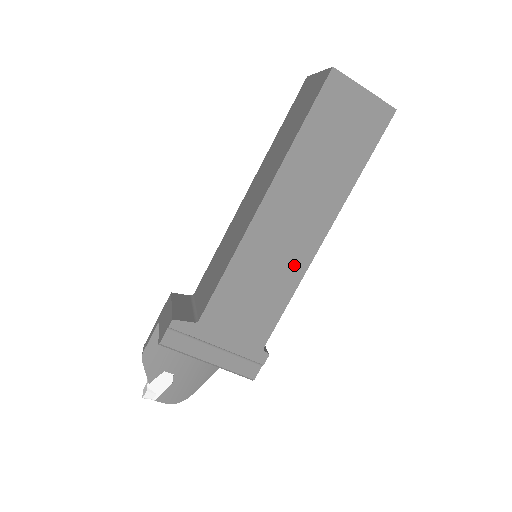
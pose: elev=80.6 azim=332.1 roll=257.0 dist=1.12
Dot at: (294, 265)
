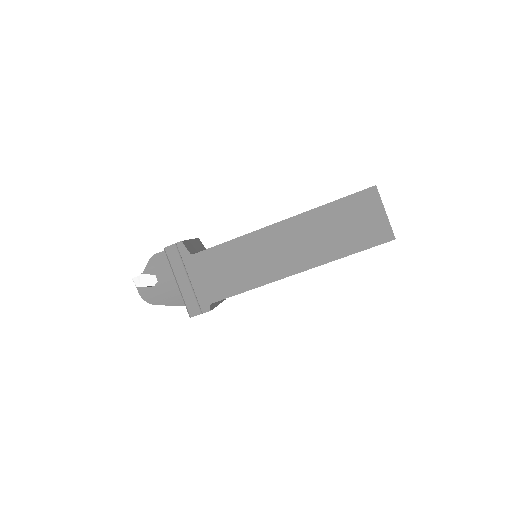
Dot at: (267, 273)
